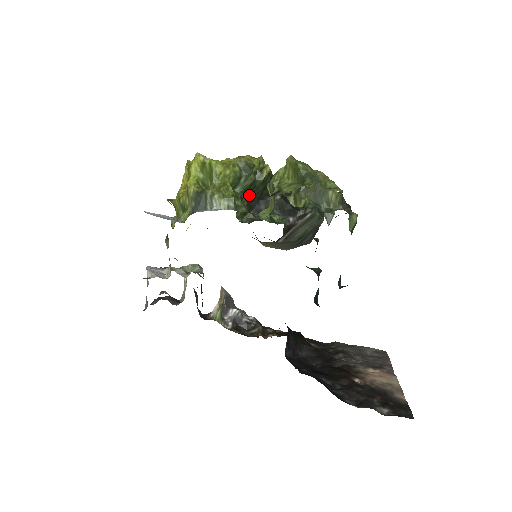
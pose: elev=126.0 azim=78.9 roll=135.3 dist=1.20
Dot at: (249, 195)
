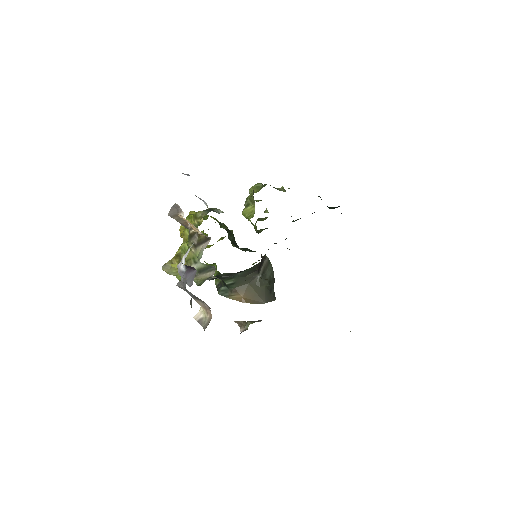
Dot at: occluded
